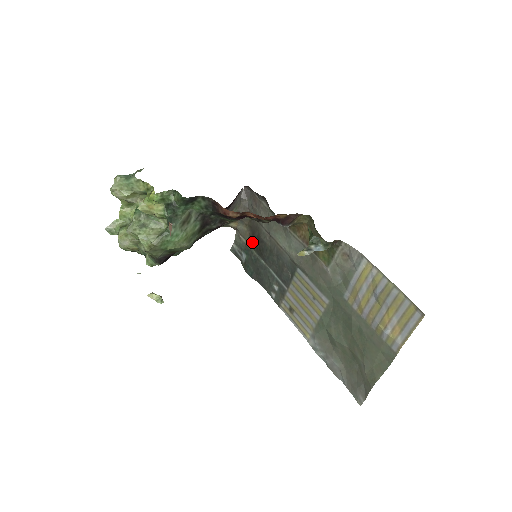
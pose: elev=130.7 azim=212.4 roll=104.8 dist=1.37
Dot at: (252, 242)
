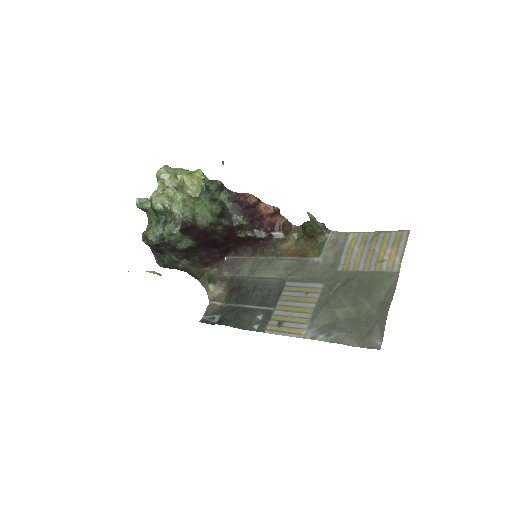
Dot at: (231, 296)
